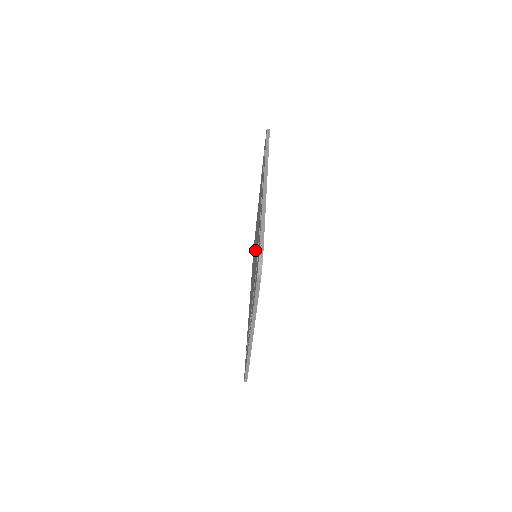
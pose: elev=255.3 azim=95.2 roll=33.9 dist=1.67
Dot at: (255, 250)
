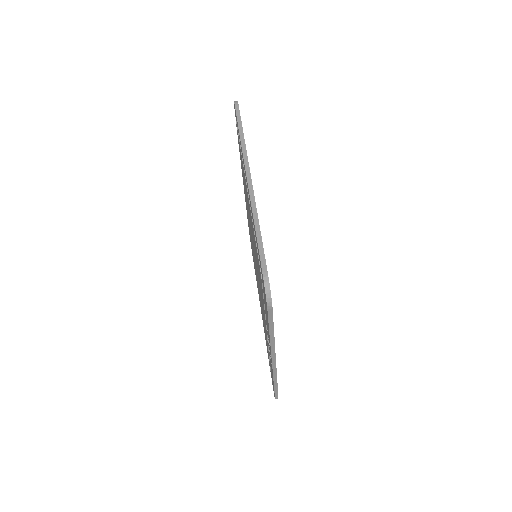
Dot at: occluded
